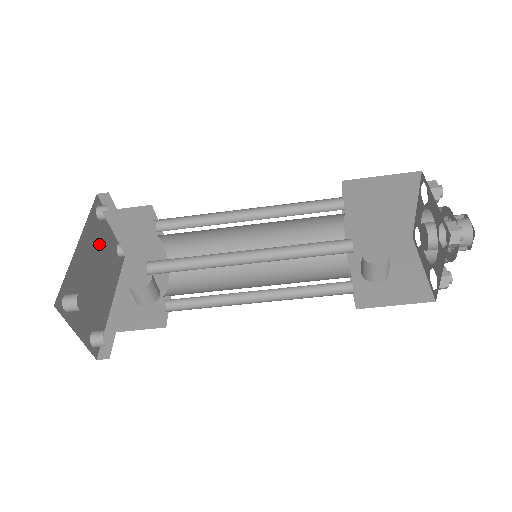
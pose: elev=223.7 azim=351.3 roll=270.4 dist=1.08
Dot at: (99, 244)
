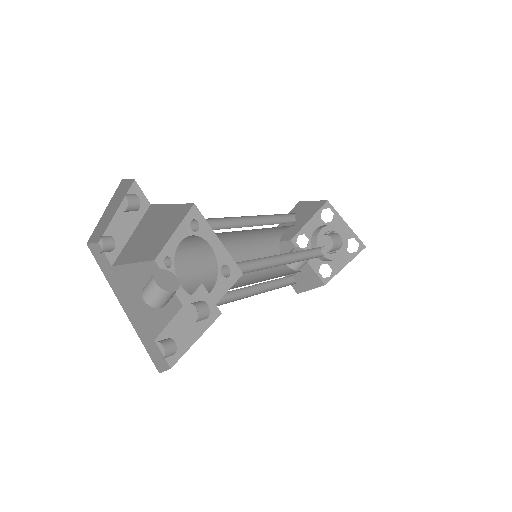
Dot at: occluded
